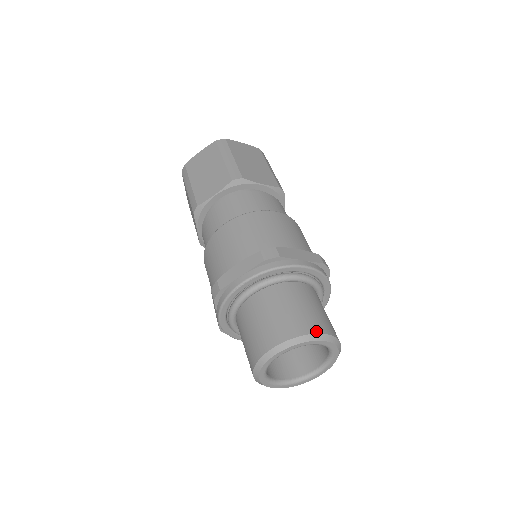
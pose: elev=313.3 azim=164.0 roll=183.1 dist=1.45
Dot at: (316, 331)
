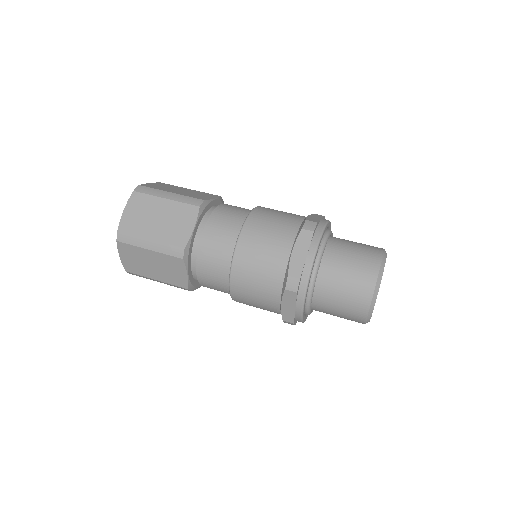
Dot at: (381, 250)
